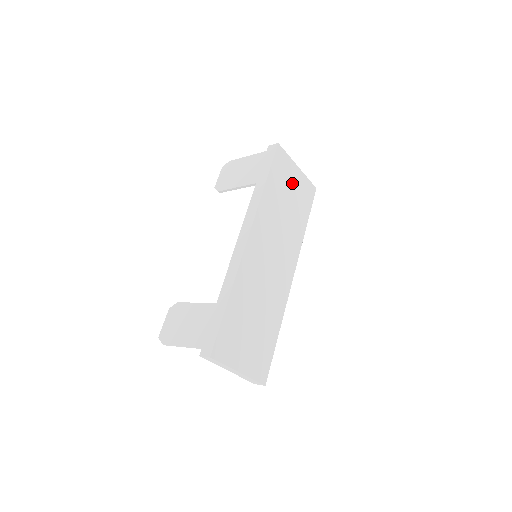
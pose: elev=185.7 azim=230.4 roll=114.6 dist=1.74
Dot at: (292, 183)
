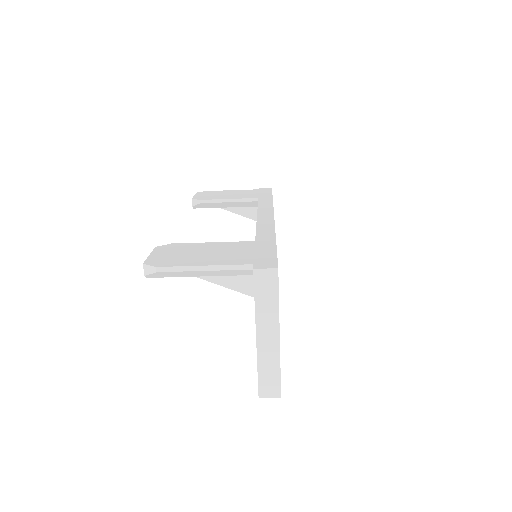
Dot at: occluded
